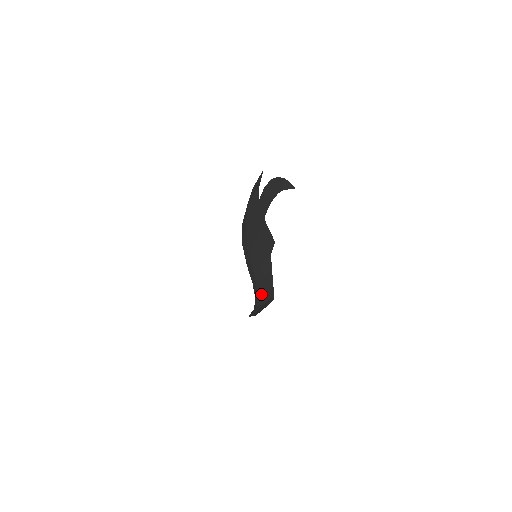
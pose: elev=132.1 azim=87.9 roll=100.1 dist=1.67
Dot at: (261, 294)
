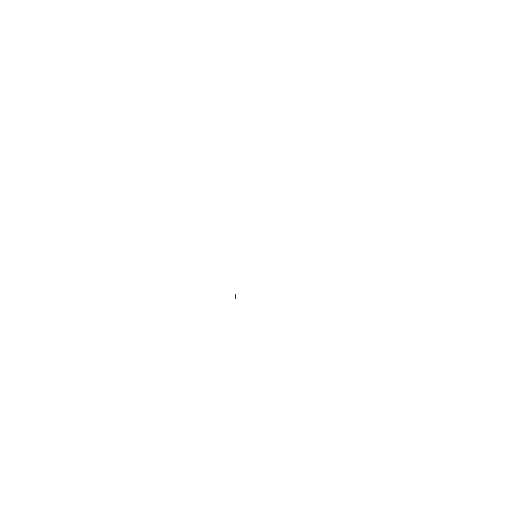
Dot at: occluded
